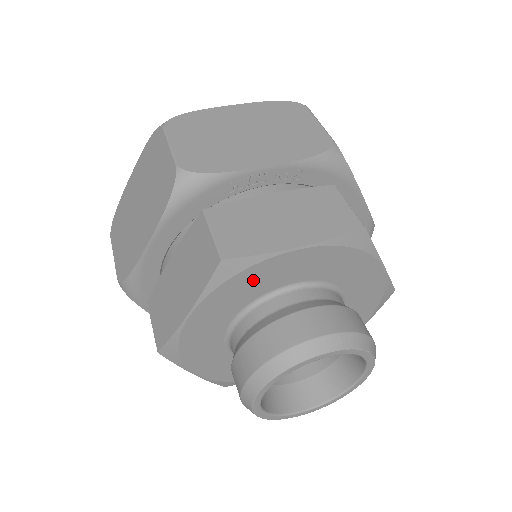
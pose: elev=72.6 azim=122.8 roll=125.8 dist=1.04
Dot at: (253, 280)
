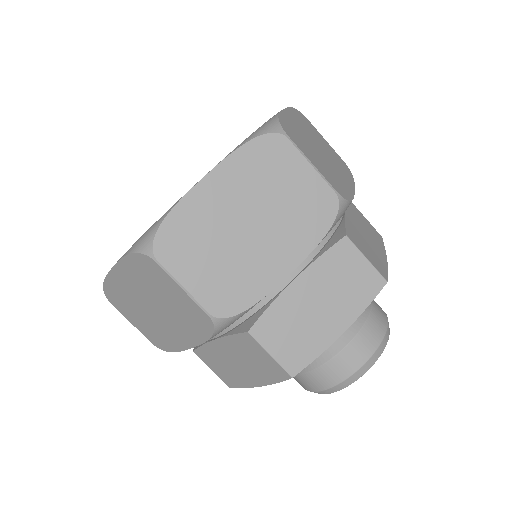
Dot at: occluded
